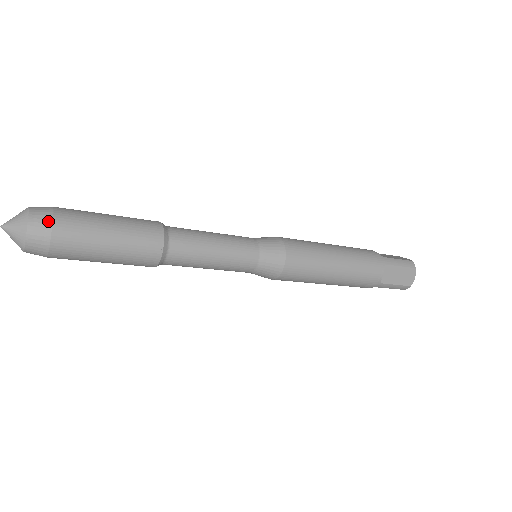
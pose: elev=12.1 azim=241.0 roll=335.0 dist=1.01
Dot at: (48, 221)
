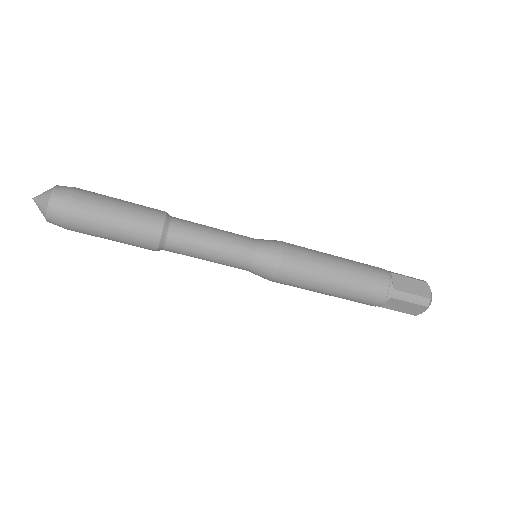
Dot at: (71, 188)
